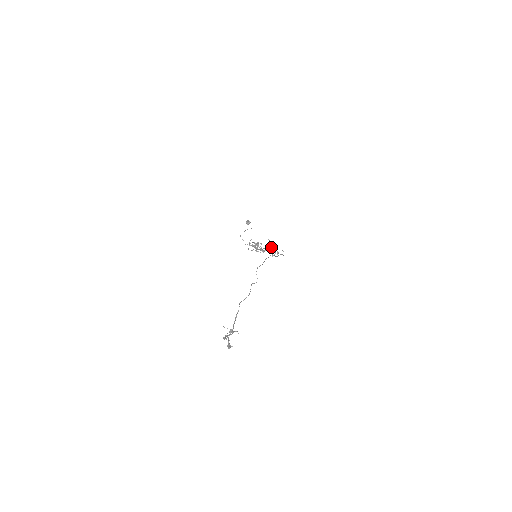
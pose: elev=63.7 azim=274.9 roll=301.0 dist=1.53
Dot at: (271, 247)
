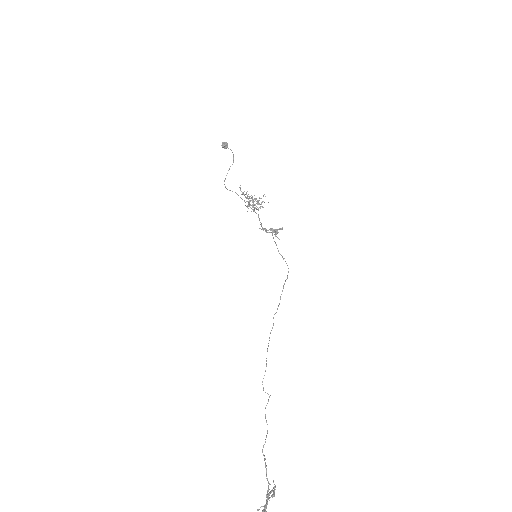
Dot at: occluded
